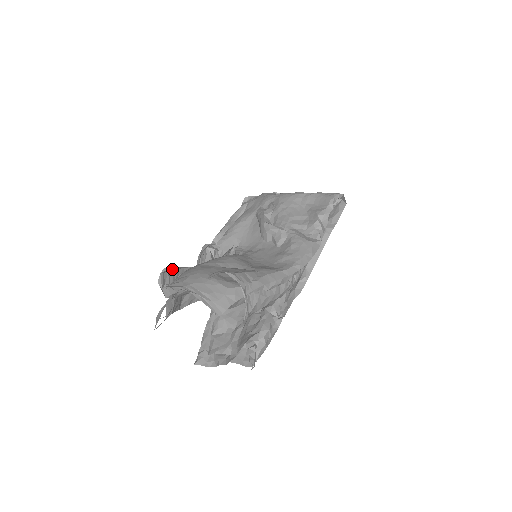
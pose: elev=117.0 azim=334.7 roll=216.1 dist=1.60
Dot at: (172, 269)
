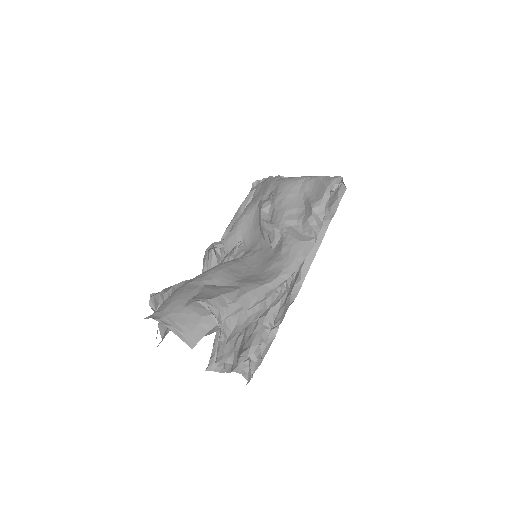
Dot at: (162, 290)
